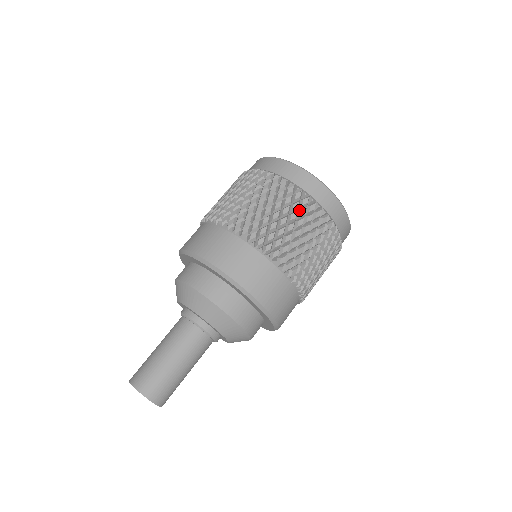
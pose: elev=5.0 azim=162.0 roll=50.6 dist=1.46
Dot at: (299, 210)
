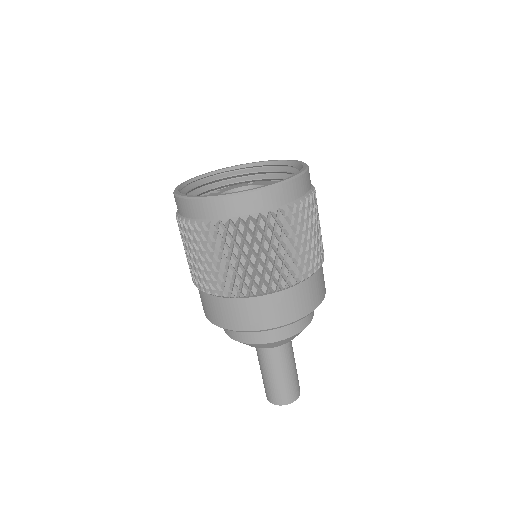
Dot at: (265, 235)
